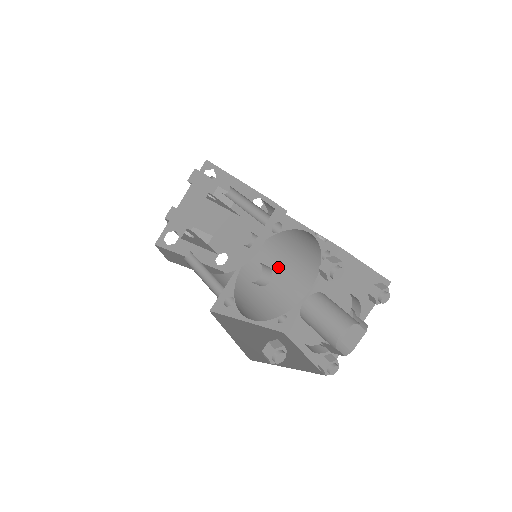
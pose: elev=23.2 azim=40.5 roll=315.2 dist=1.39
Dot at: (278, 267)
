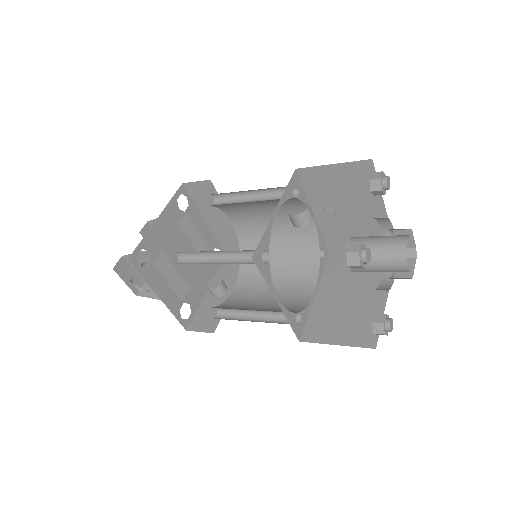
Dot at: (264, 292)
